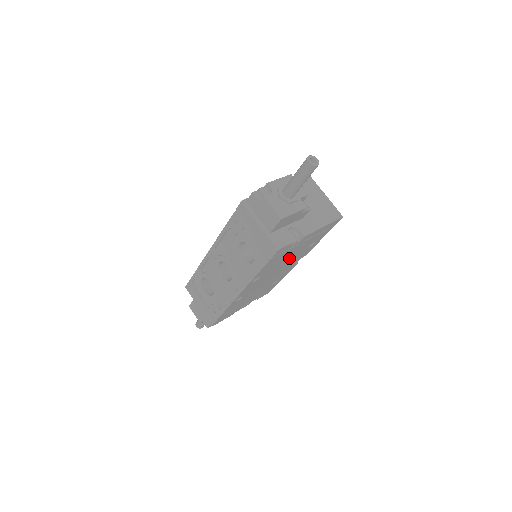
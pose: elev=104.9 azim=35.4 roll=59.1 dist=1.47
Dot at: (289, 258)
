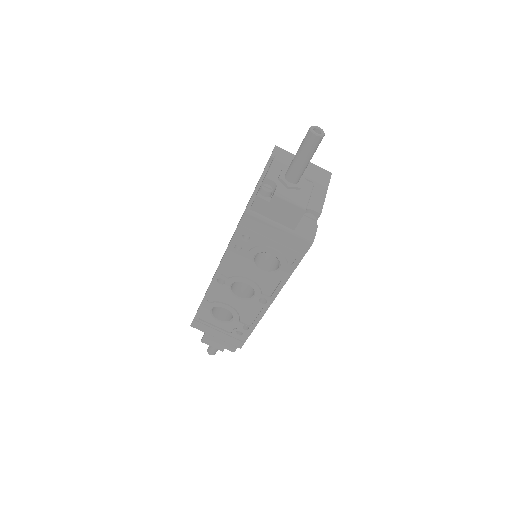
Dot at: occluded
